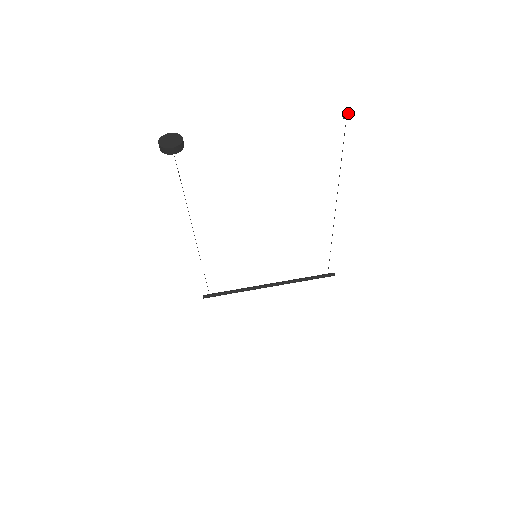
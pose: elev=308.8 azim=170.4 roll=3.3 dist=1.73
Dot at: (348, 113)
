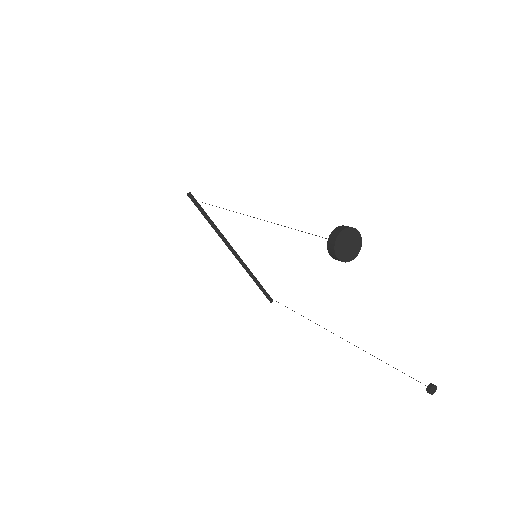
Dot at: (434, 390)
